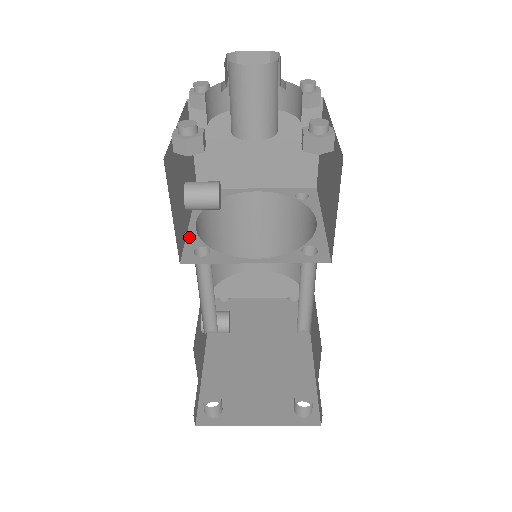
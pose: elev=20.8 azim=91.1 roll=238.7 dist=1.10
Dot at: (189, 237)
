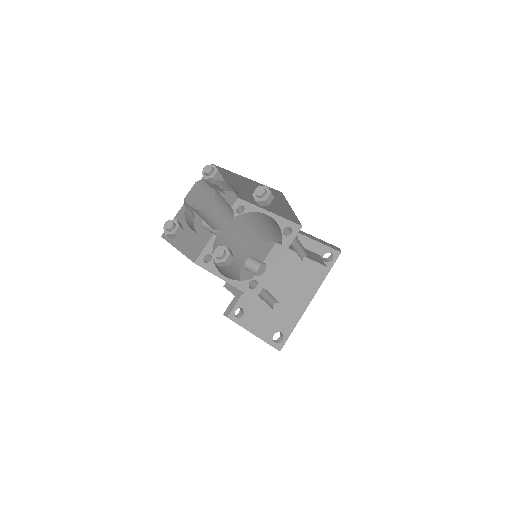
Dot at: (209, 244)
